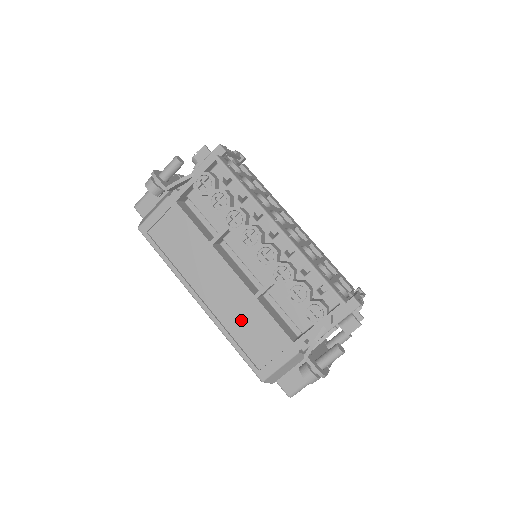
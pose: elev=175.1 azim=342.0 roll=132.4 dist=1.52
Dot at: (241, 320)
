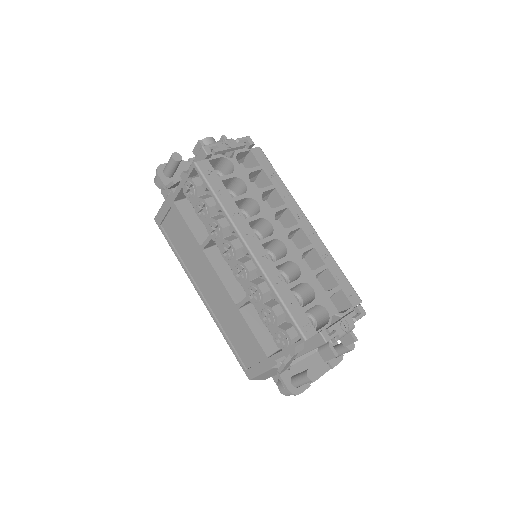
Dot at: (230, 322)
